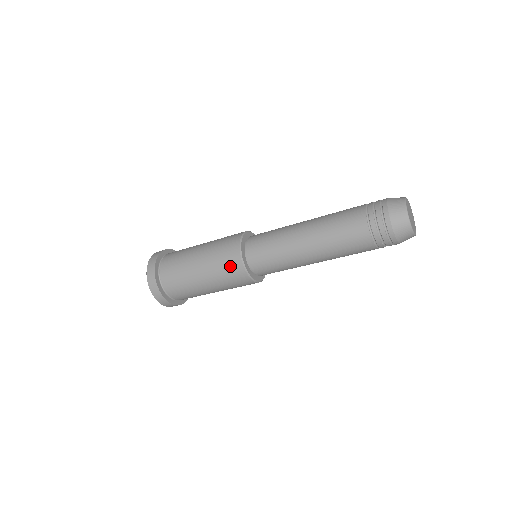
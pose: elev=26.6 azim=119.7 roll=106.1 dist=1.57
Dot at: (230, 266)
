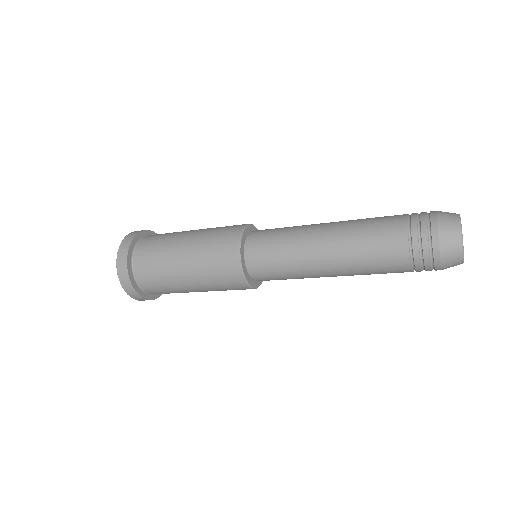
Dot at: (222, 250)
